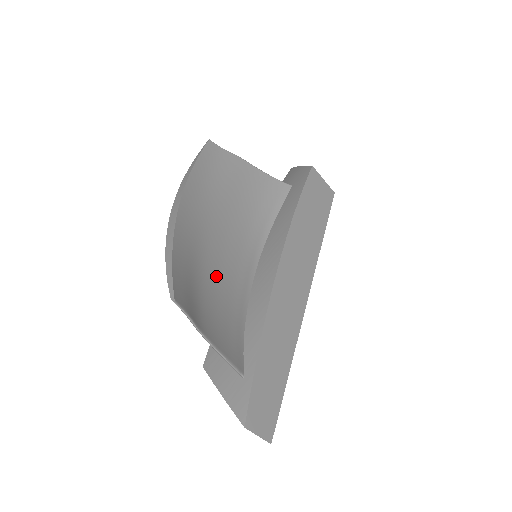
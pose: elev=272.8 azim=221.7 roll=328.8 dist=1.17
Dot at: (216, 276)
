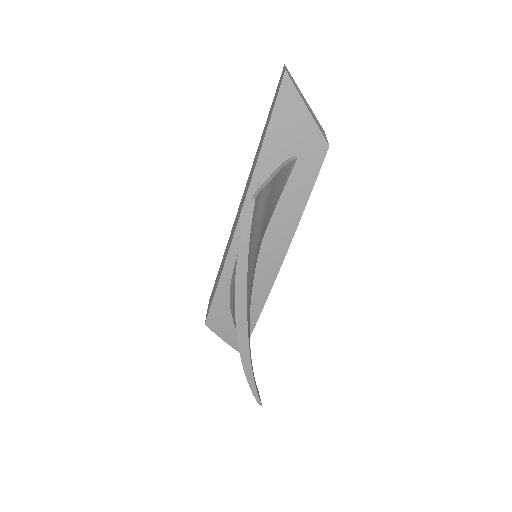
Dot at: occluded
